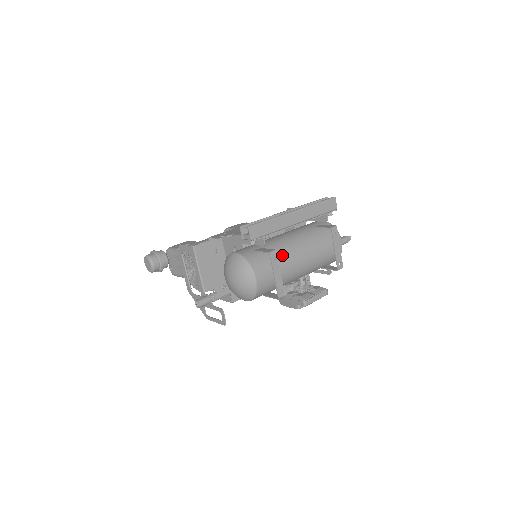
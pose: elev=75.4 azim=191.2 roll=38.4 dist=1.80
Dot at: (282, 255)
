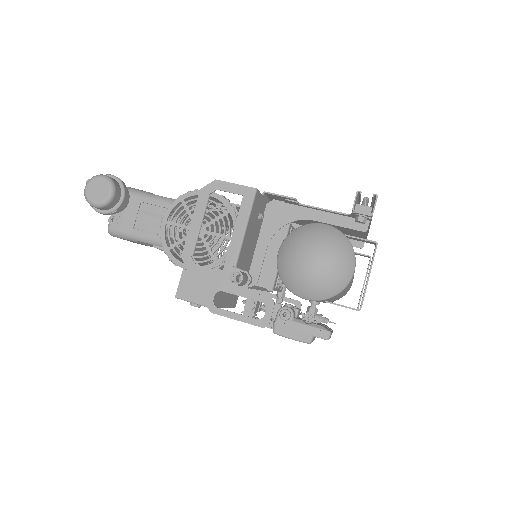
Dot at: occluded
